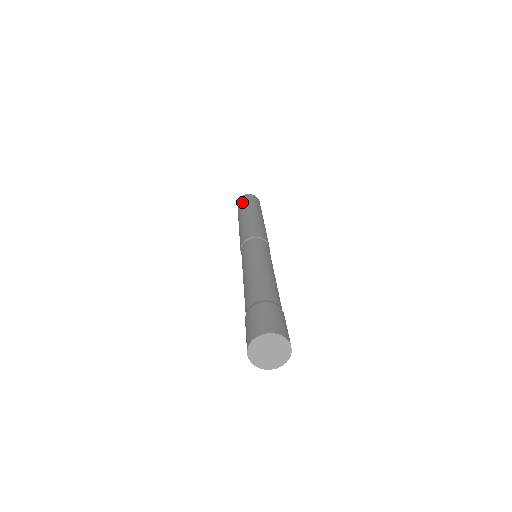
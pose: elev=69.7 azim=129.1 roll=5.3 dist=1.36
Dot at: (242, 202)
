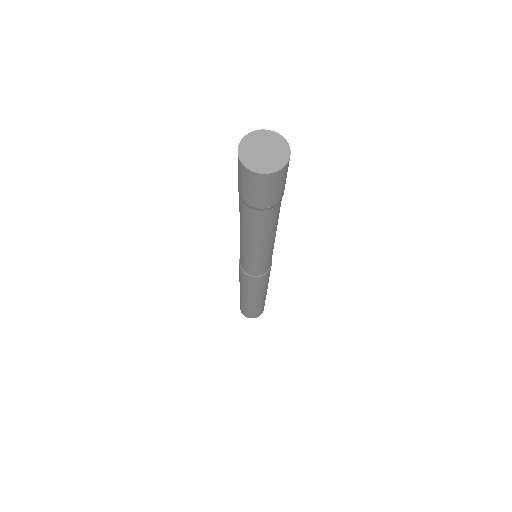
Dot at: occluded
